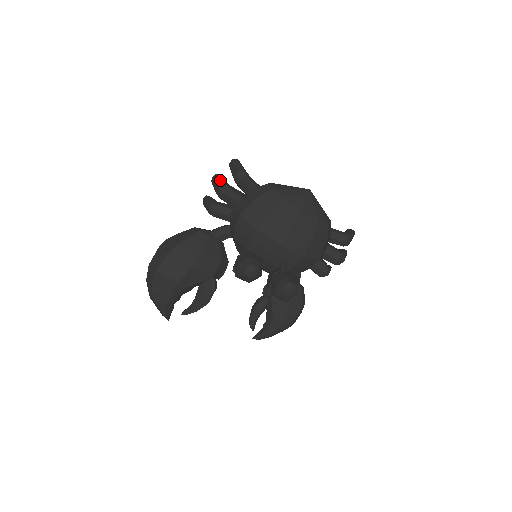
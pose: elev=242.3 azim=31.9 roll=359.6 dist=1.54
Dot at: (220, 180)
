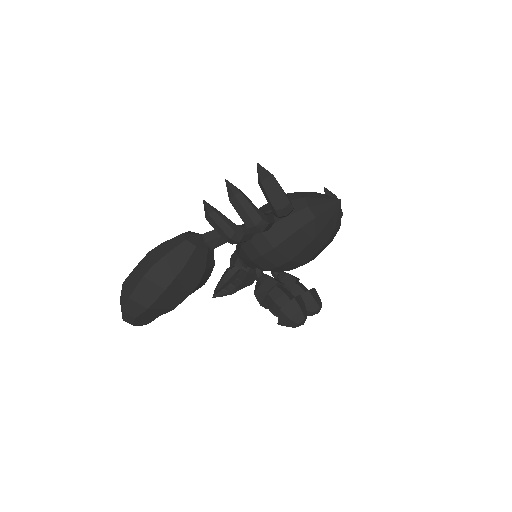
Dot at: (252, 209)
